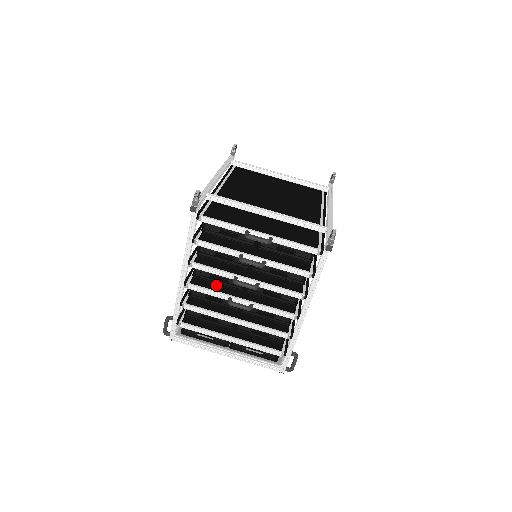
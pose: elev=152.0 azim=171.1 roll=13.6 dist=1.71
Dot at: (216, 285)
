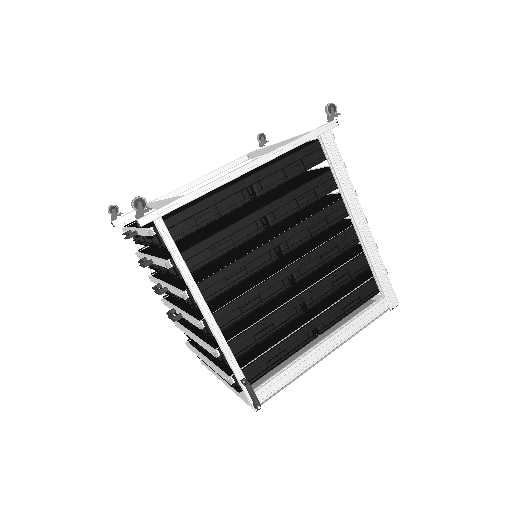
Dot at: occluded
